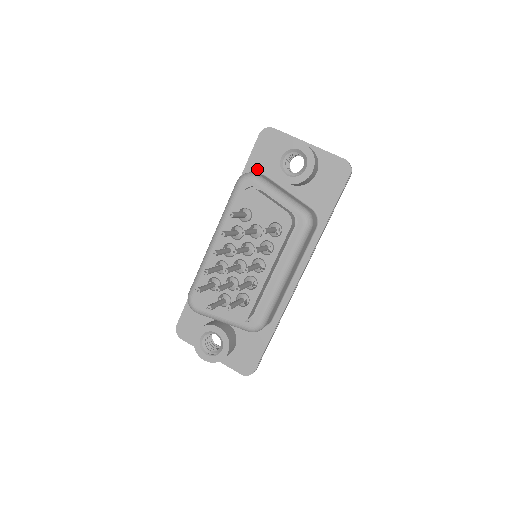
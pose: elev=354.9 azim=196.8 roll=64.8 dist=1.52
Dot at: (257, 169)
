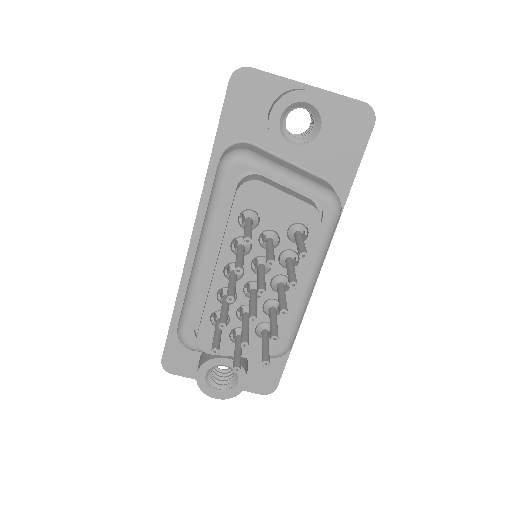
Dot at: (236, 135)
